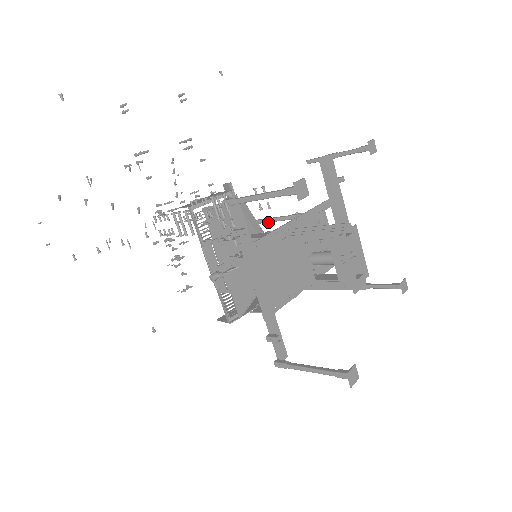
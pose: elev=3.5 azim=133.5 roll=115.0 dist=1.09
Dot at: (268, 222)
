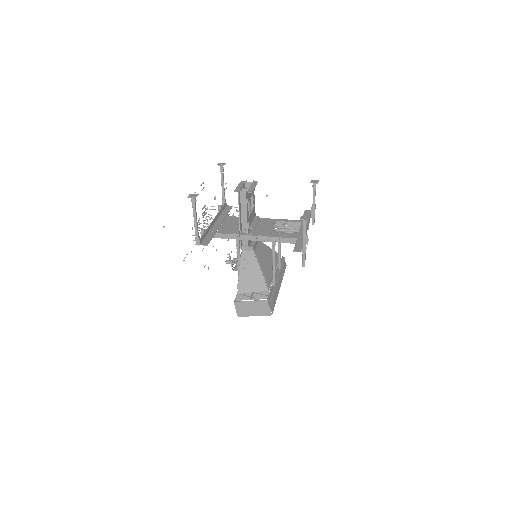
Dot at: (278, 251)
